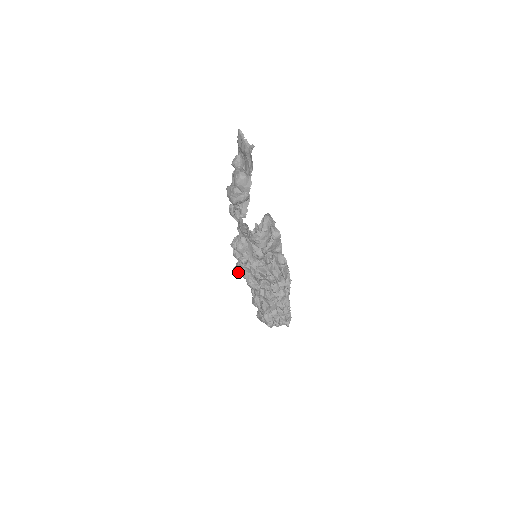
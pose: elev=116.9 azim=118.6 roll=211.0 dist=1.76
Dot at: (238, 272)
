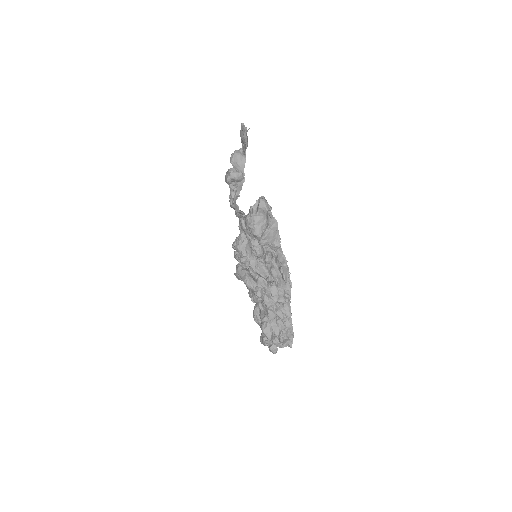
Dot at: (237, 274)
